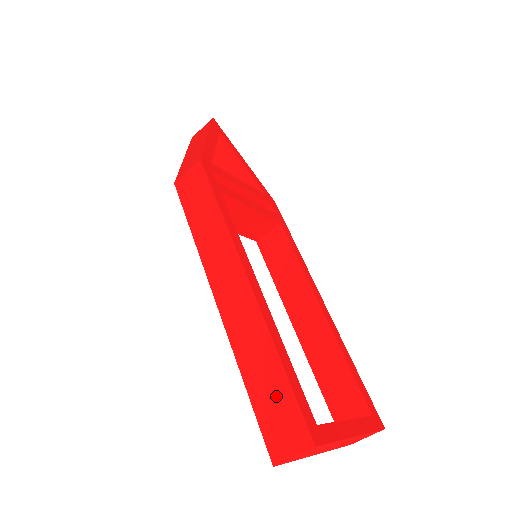
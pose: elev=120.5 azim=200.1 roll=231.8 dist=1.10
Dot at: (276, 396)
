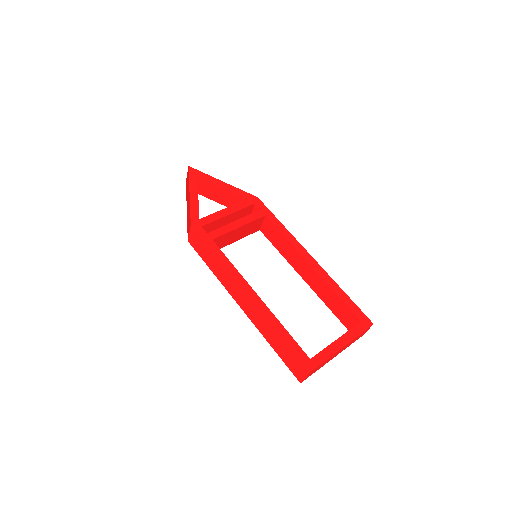
Dot at: (286, 352)
